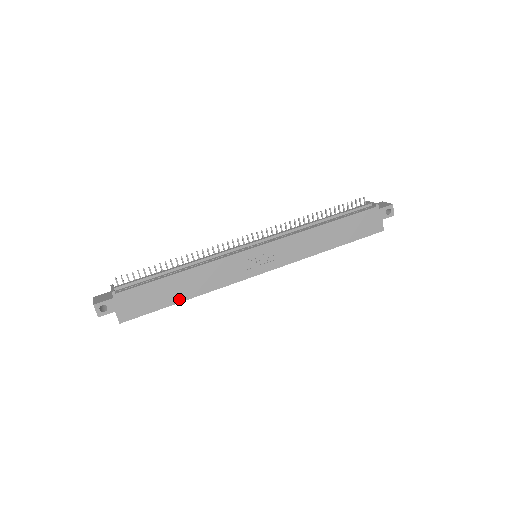
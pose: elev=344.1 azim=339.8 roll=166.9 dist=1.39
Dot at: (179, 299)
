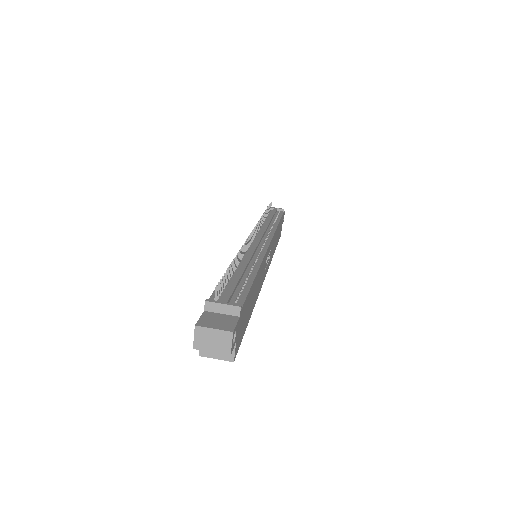
Dot at: (251, 313)
